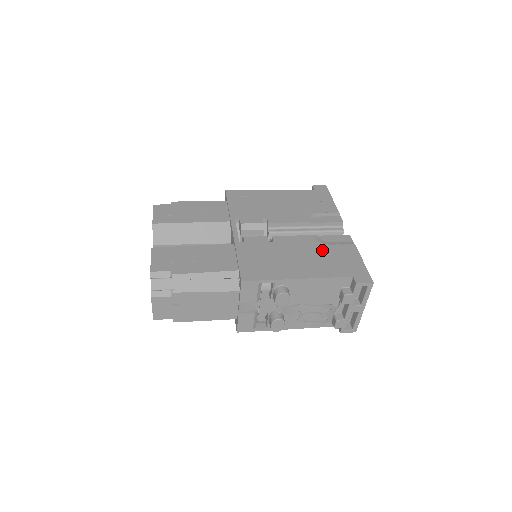
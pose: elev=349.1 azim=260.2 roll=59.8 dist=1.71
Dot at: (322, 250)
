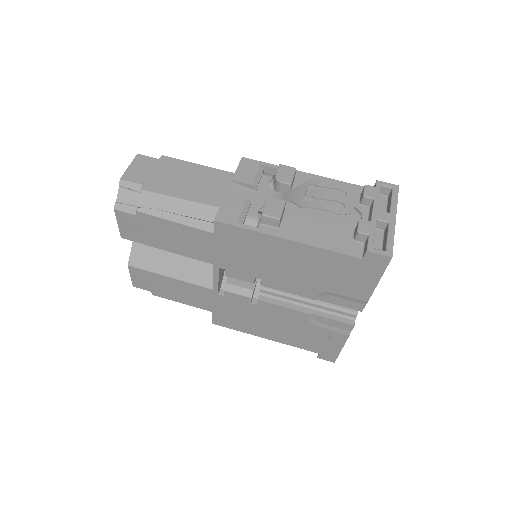
Dot at: (306, 329)
